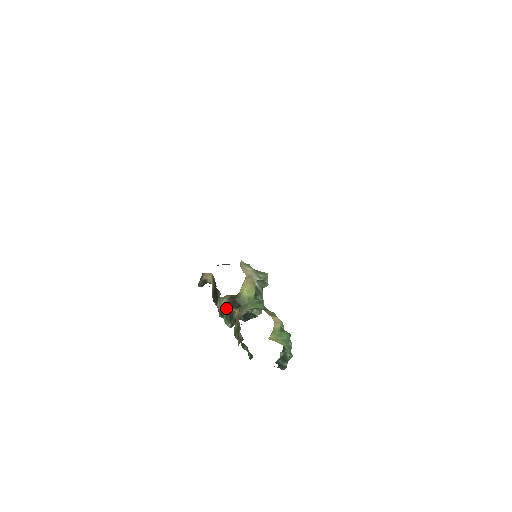
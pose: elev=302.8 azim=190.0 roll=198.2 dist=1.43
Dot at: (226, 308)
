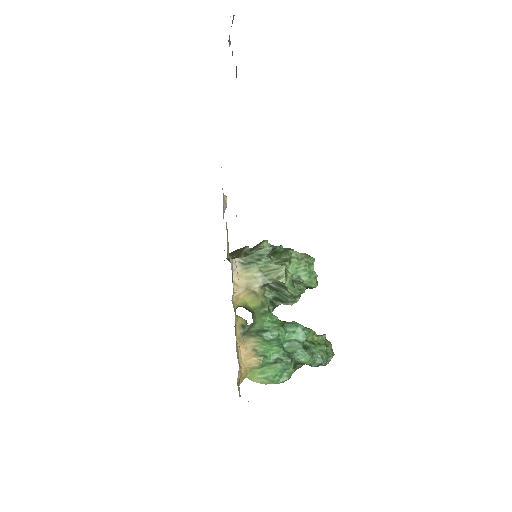
Dot at: occluded
